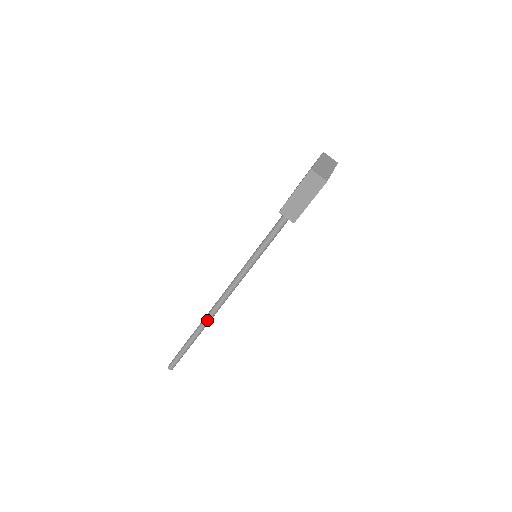
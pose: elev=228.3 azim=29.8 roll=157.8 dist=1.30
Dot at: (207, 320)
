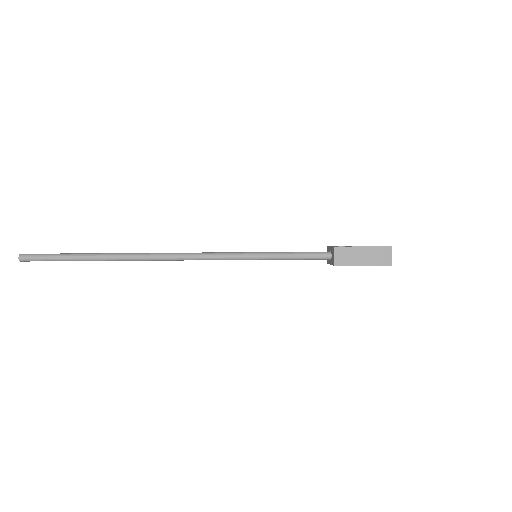
Dot at: (139, 257)
